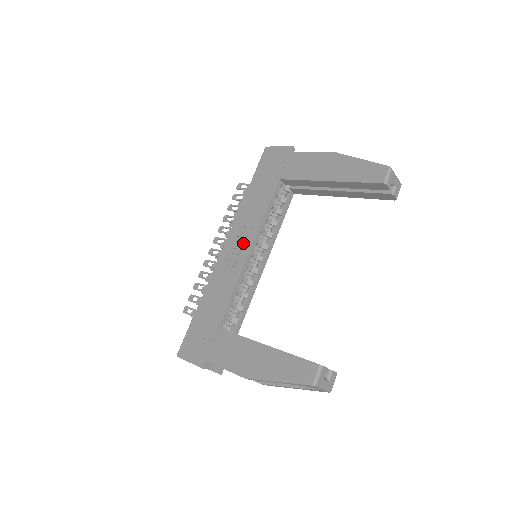
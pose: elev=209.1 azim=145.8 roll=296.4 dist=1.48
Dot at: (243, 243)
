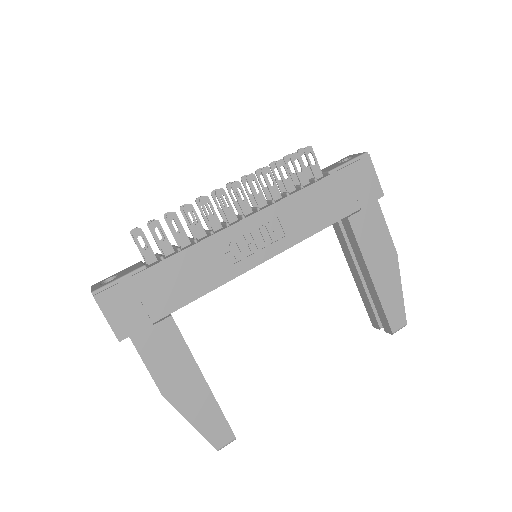
Dot at: (265, 243)
